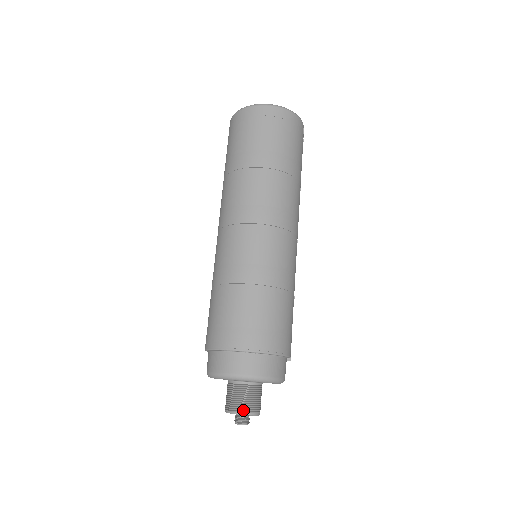
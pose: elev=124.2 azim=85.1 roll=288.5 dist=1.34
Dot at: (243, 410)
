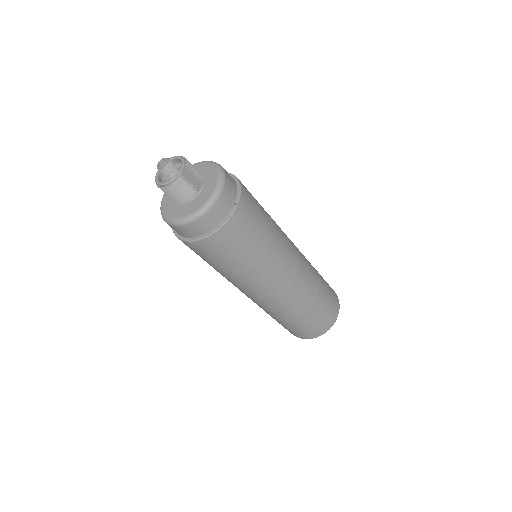
Dot at: occluded
